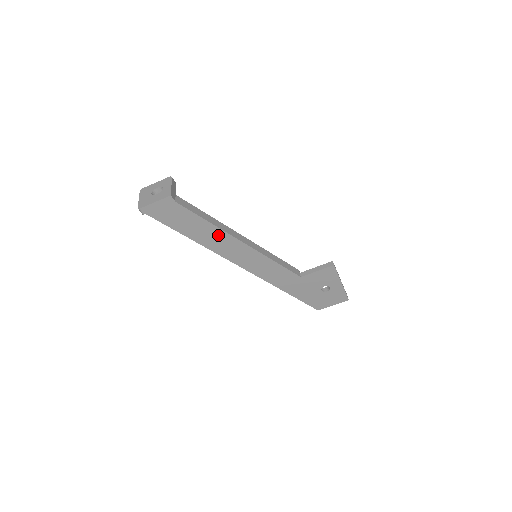
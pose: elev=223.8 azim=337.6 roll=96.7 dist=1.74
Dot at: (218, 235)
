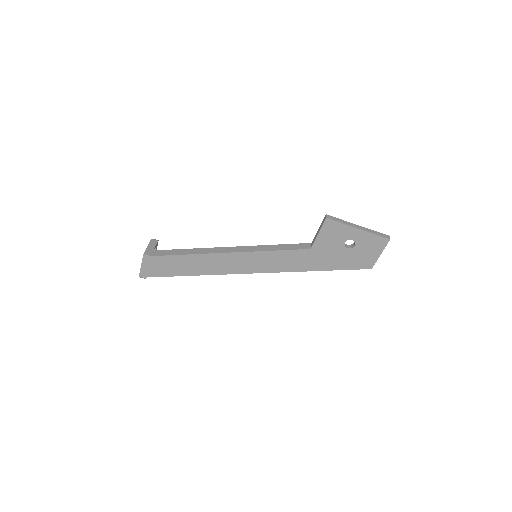
Dot at: (204, 260)
